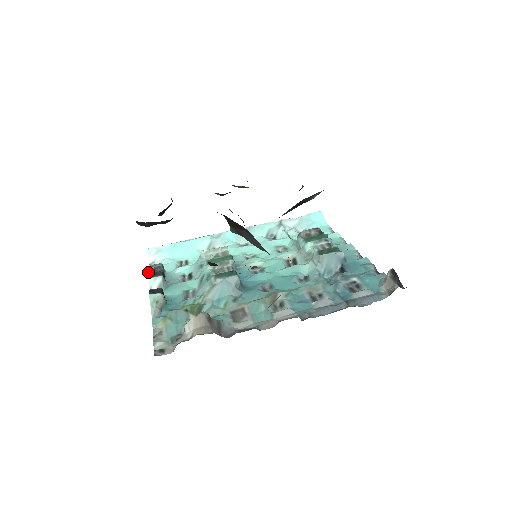
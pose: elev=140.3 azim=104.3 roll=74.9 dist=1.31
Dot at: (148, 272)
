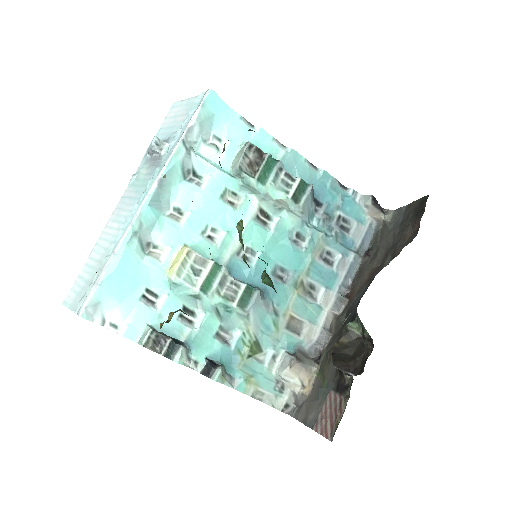
Dot at: occluded
